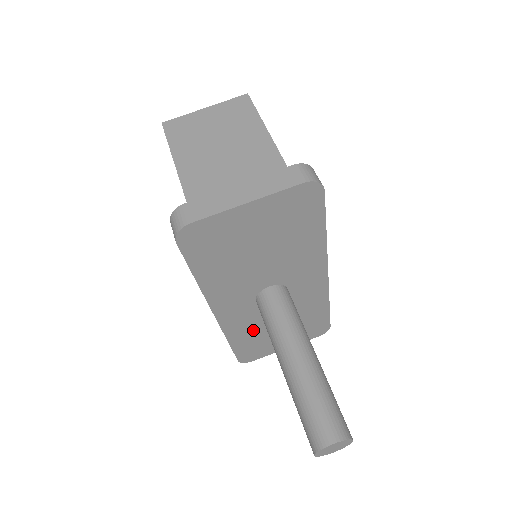
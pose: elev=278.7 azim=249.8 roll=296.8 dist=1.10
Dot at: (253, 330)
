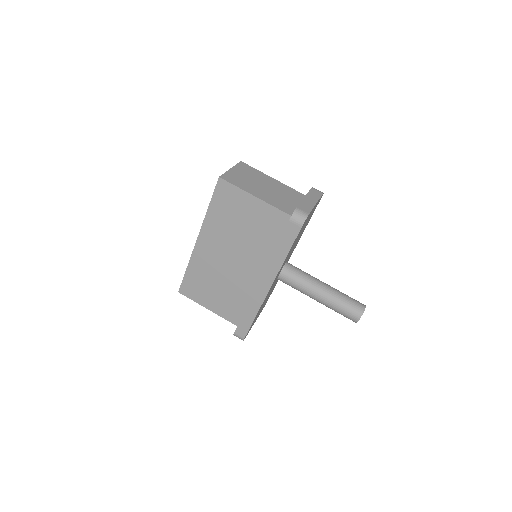
Dot at: occluded
